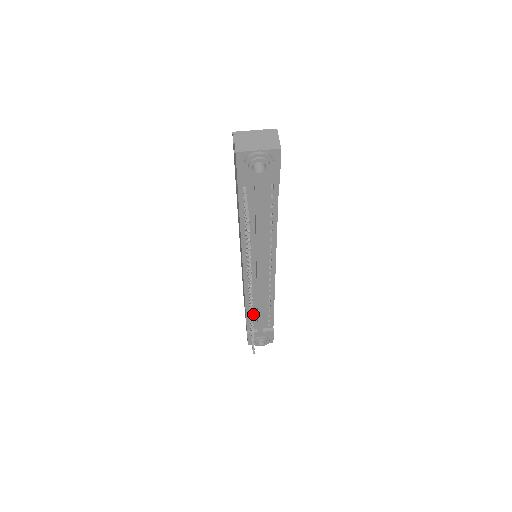
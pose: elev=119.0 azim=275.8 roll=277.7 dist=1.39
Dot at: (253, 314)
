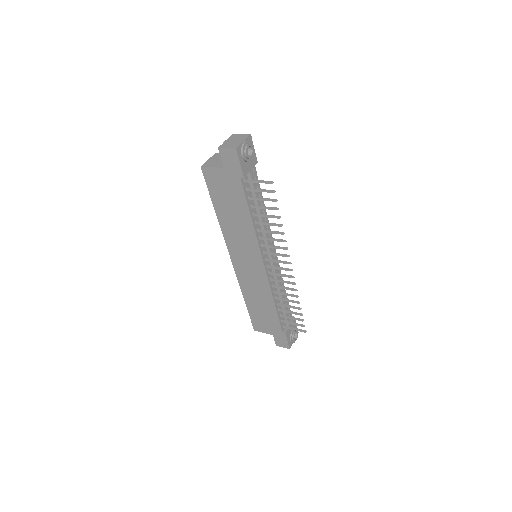
Dot at: occluded
